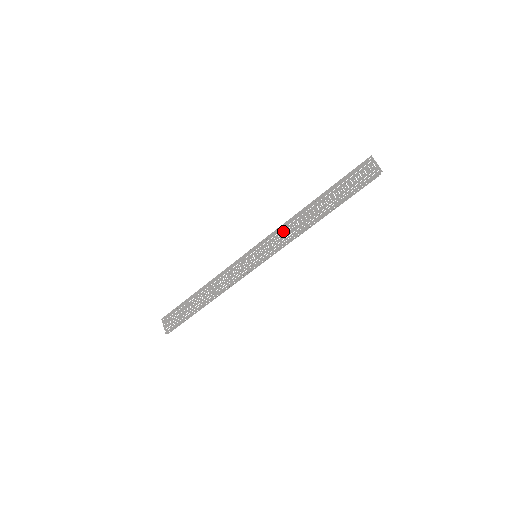
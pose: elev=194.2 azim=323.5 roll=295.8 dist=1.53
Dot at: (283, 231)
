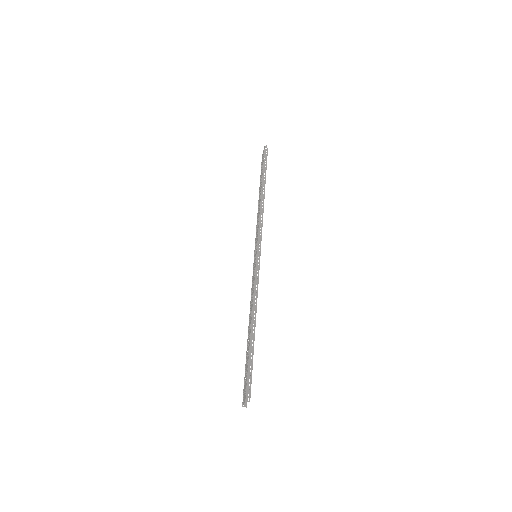
Dot at: (257, 226)
